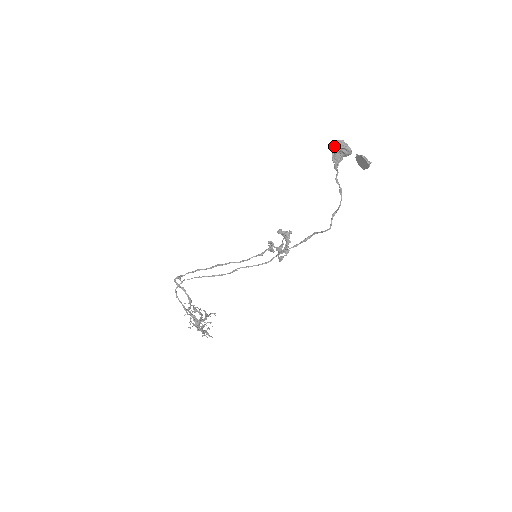
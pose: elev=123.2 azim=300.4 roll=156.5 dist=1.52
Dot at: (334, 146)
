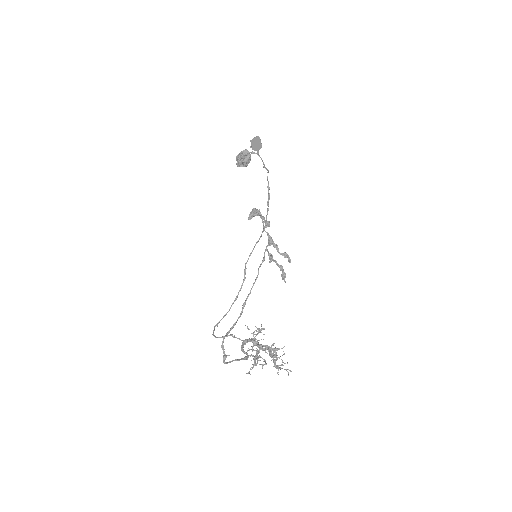
Dot at: (237, 159)
